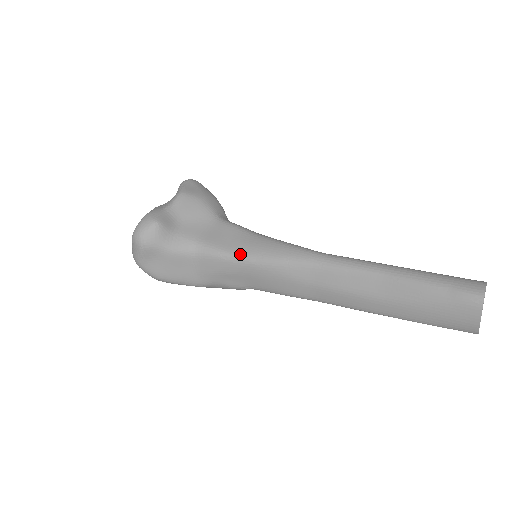
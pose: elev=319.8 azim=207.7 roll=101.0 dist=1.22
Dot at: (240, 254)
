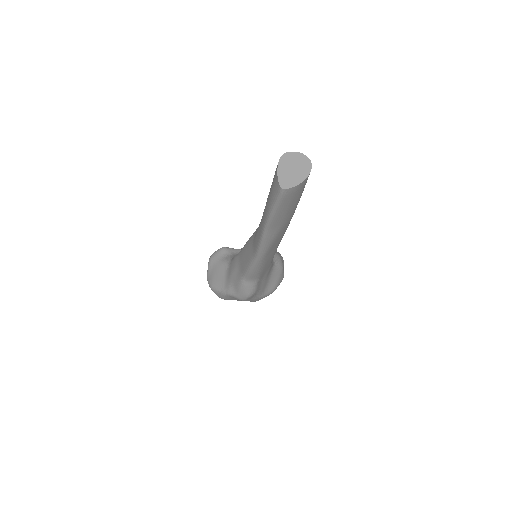
Dot at: occluded
